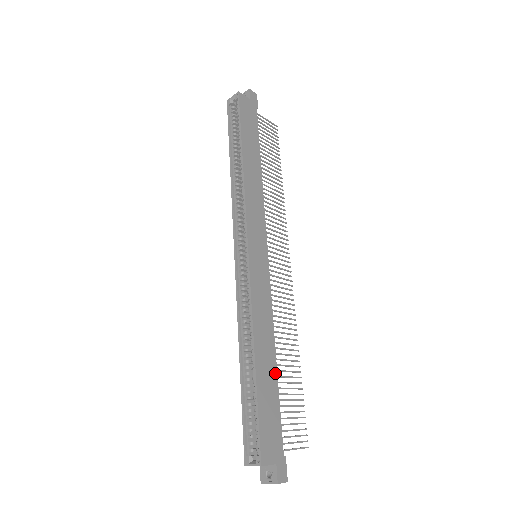
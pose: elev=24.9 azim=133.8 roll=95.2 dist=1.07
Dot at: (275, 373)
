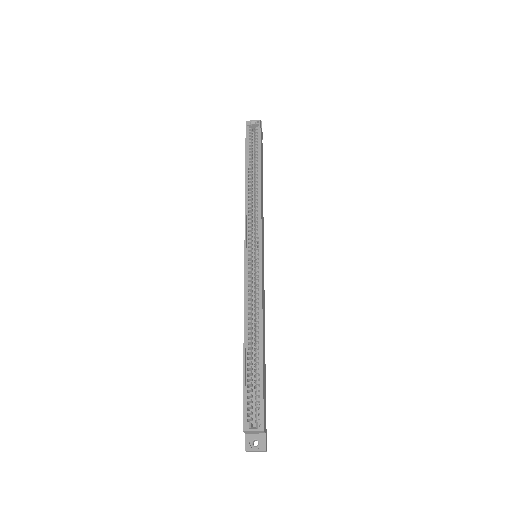
Dot at: occluded
